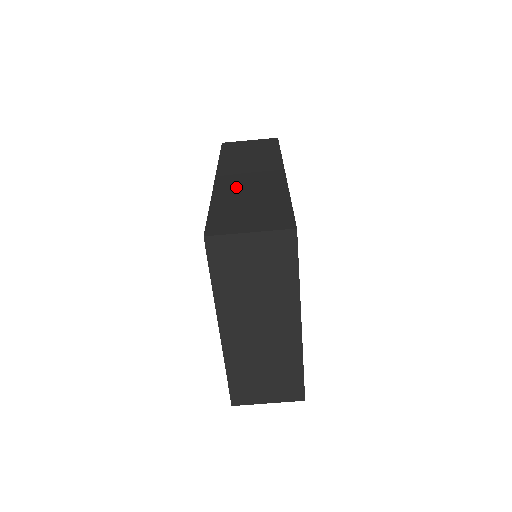
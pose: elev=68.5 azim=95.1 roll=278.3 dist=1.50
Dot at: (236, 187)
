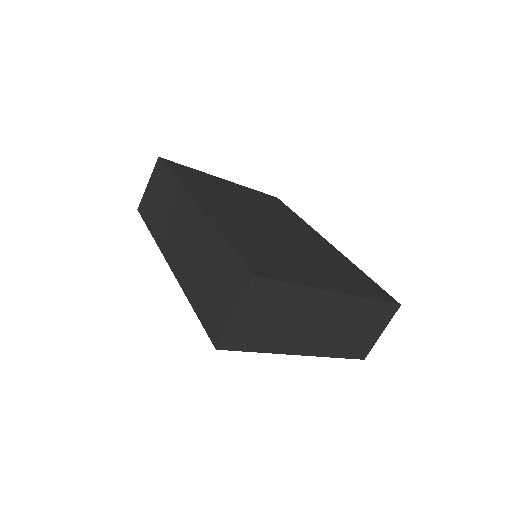
Dot at: (187, 263)
